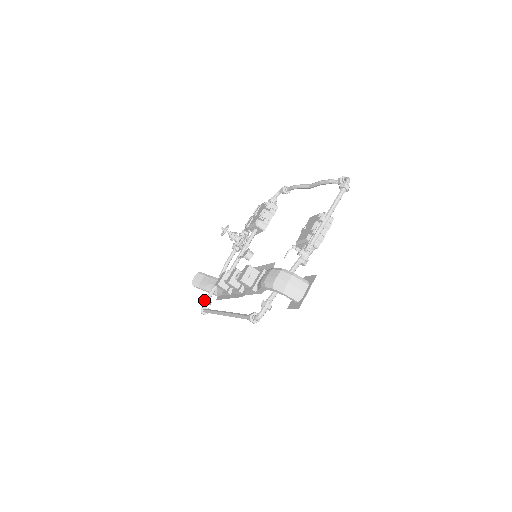
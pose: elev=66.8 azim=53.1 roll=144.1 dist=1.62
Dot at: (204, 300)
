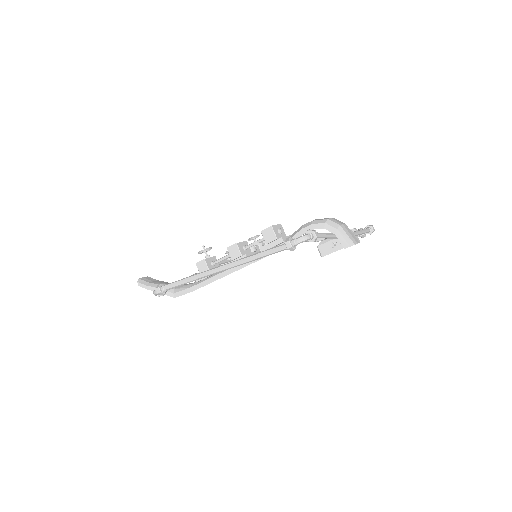
Dot at: occluded
